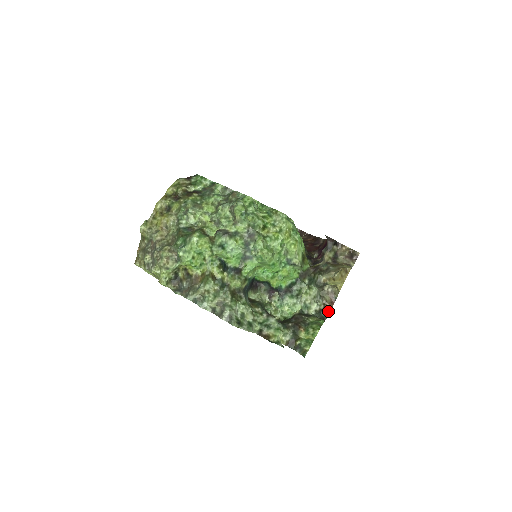
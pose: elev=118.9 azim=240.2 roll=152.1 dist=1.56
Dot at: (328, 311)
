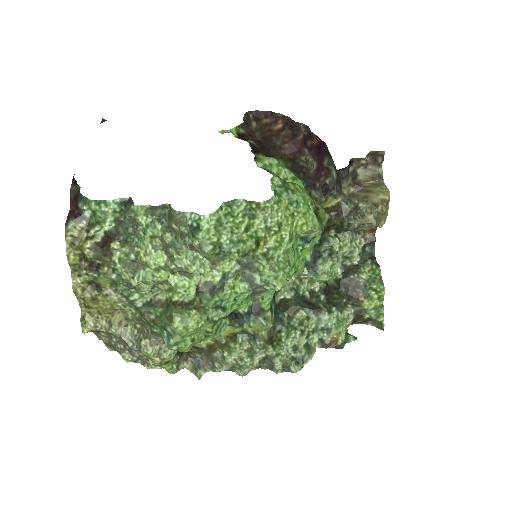
Dot at: (373, 242)
